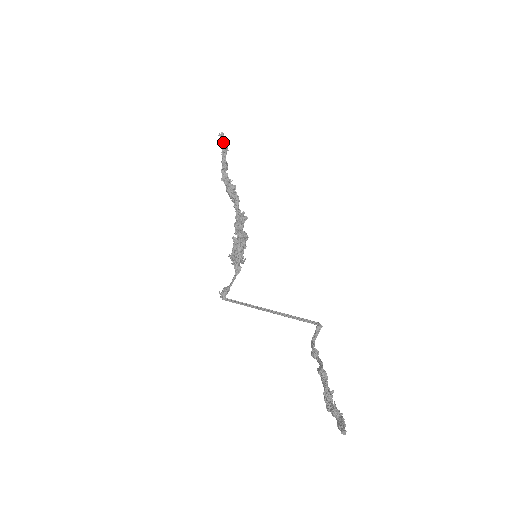
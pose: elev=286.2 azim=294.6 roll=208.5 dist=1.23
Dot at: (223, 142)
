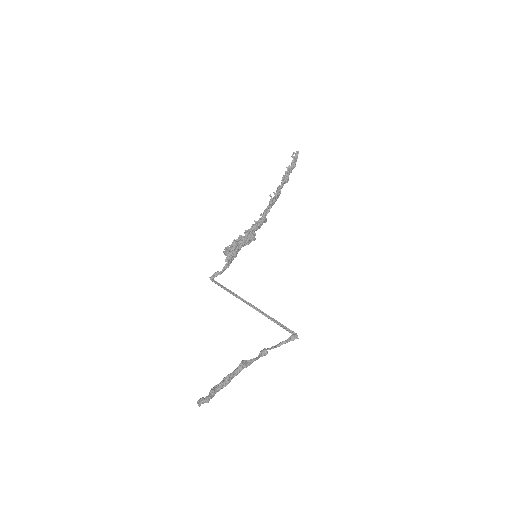
Dot at: (293, 159)
